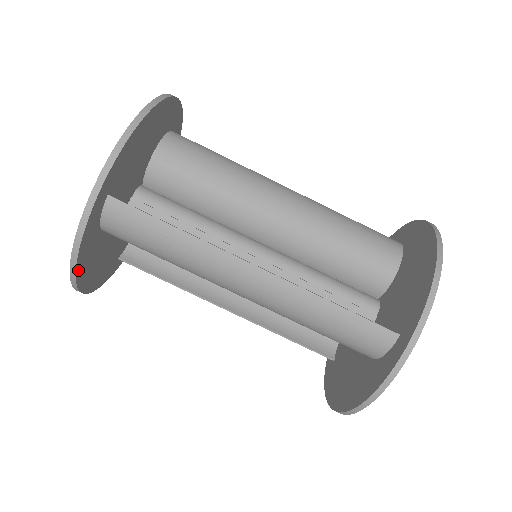
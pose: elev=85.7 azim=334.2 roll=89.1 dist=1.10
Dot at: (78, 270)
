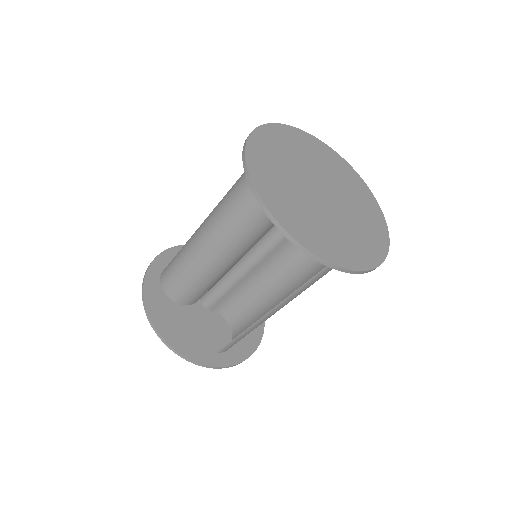
Dot at: (150, 312)
